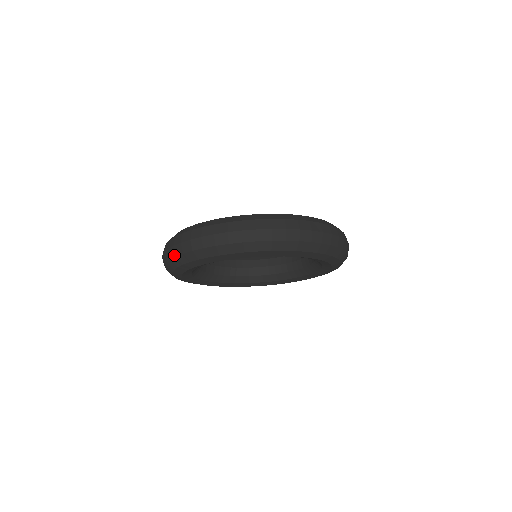
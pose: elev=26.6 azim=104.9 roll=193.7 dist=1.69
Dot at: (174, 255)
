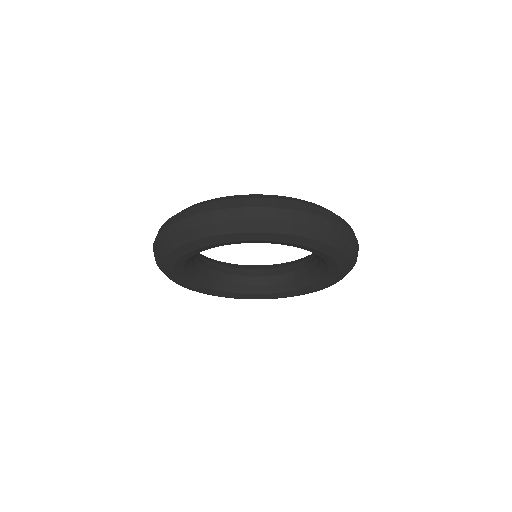
Dot at: (184, 228)
